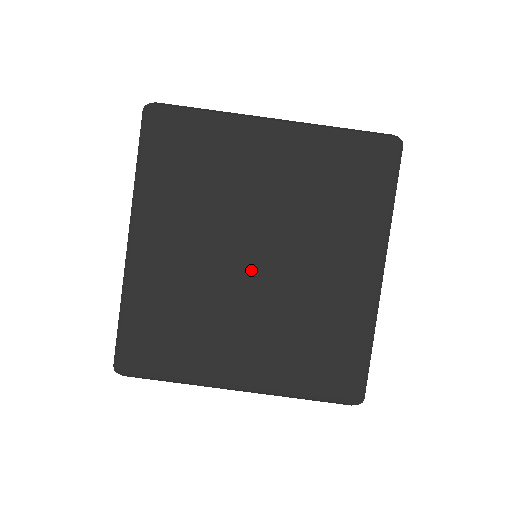
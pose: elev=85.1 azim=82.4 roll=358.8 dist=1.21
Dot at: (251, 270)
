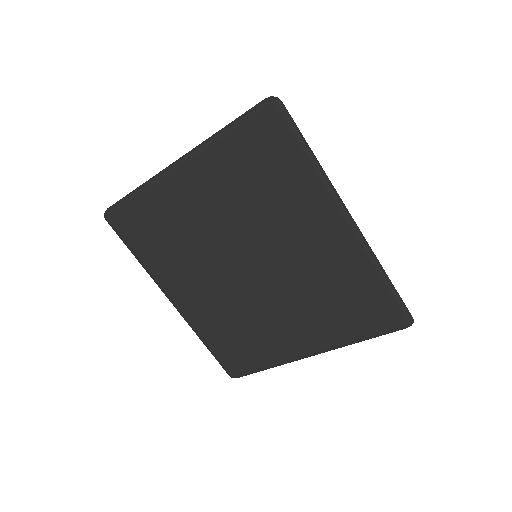
Dot at: (253, 277)
